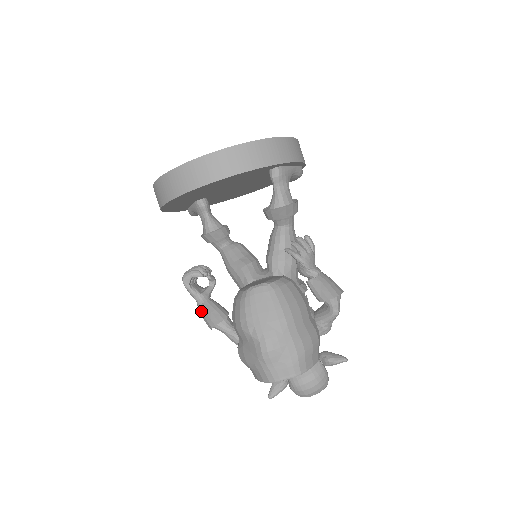
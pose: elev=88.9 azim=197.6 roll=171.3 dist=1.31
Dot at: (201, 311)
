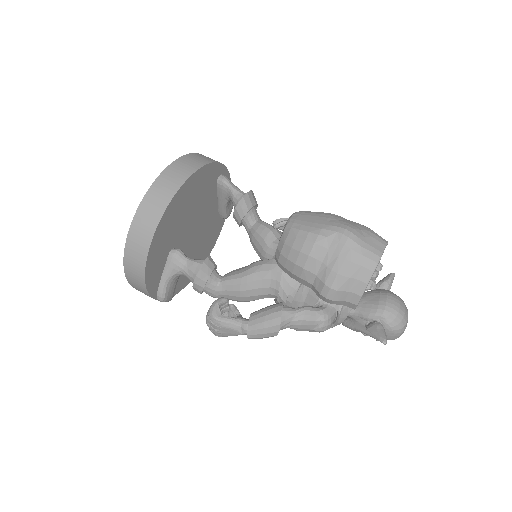
Dot at: (254, 324)
